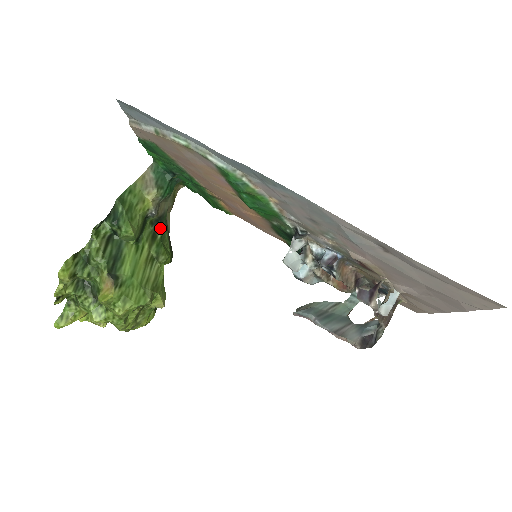
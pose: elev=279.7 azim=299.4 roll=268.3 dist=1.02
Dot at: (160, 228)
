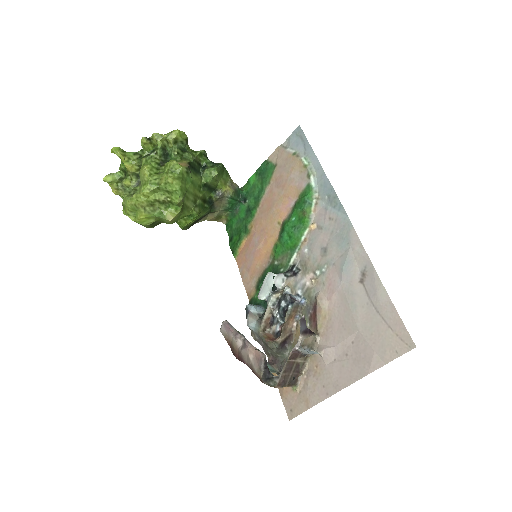
Dot at: (209, 205)
